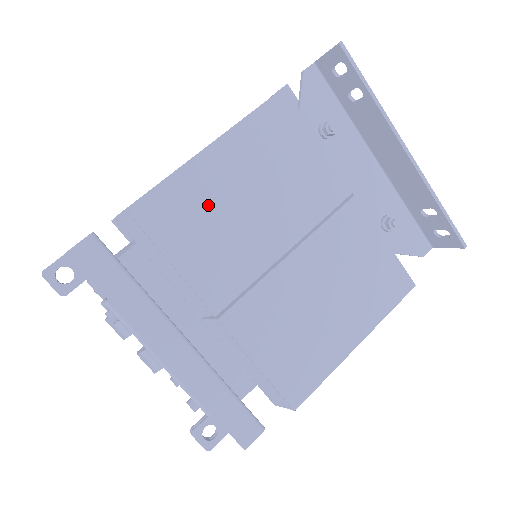
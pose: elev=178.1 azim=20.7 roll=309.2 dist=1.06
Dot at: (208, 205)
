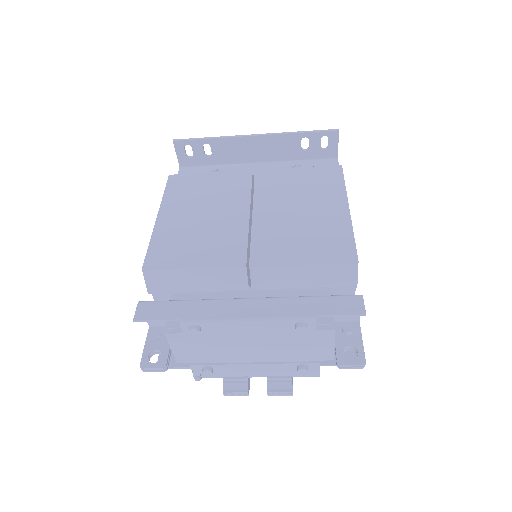
Dot at: (183, 234)
